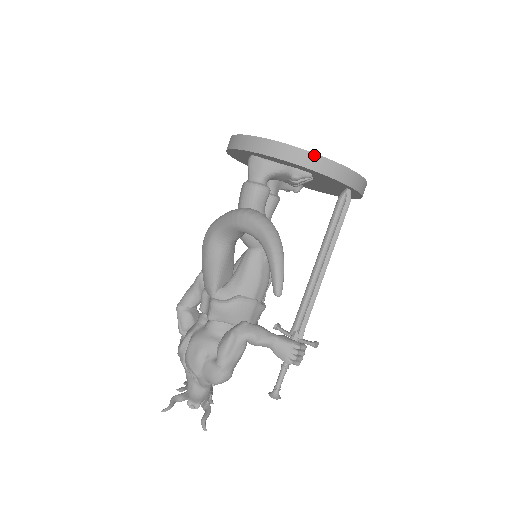
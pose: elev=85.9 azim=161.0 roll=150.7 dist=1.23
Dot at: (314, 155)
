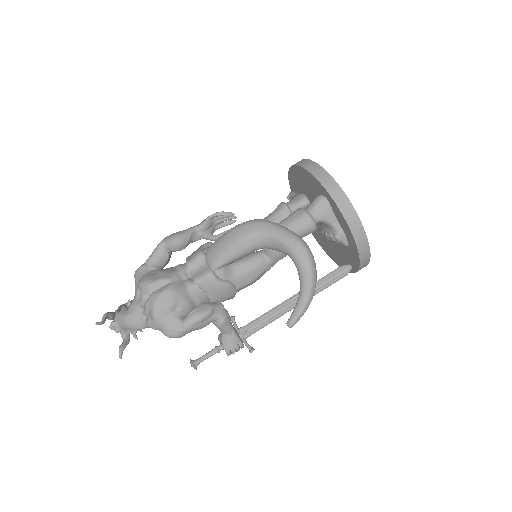
Dot at: (367, 241)
